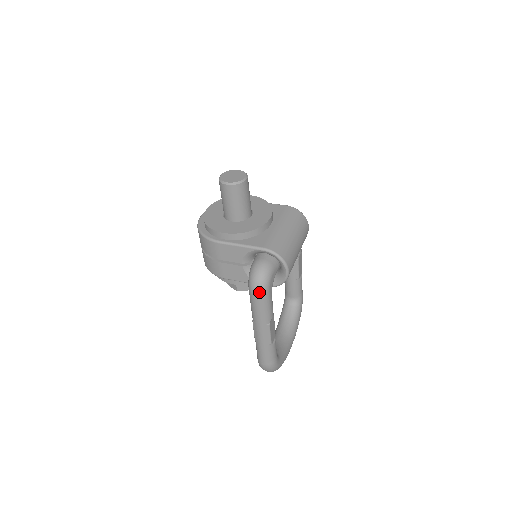
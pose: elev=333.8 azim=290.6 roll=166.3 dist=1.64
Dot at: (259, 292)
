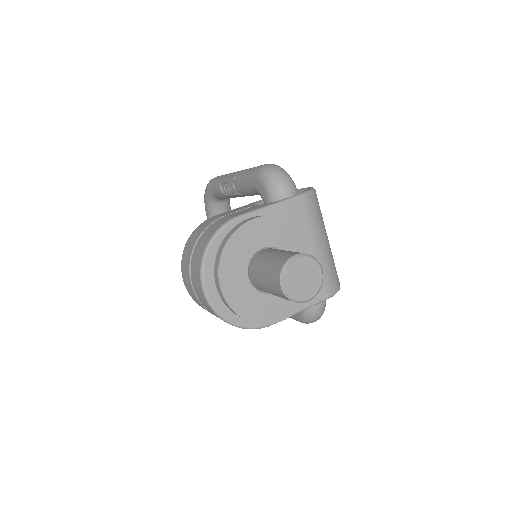
Dot at: occluded
